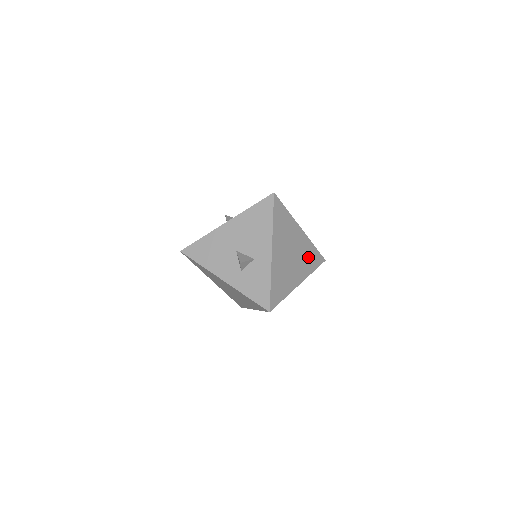
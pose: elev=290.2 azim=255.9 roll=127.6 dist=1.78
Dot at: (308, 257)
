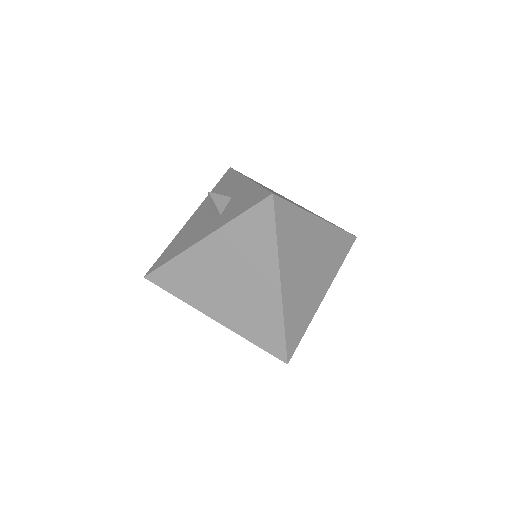
Dot at: occluded
